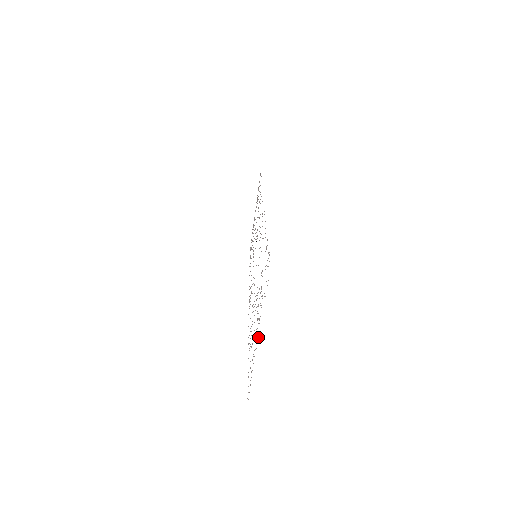
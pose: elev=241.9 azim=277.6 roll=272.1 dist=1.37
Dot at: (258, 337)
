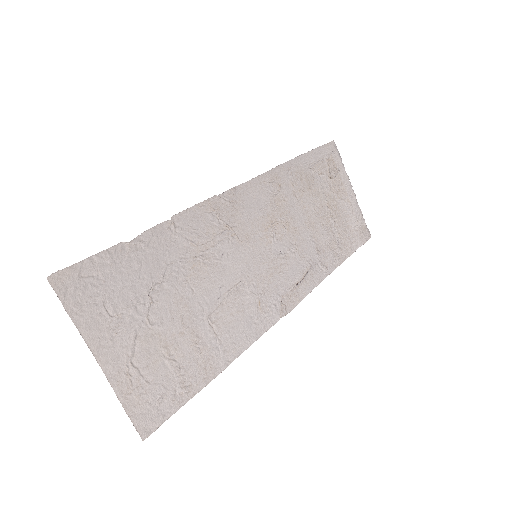
Dot at: (102, 358)
